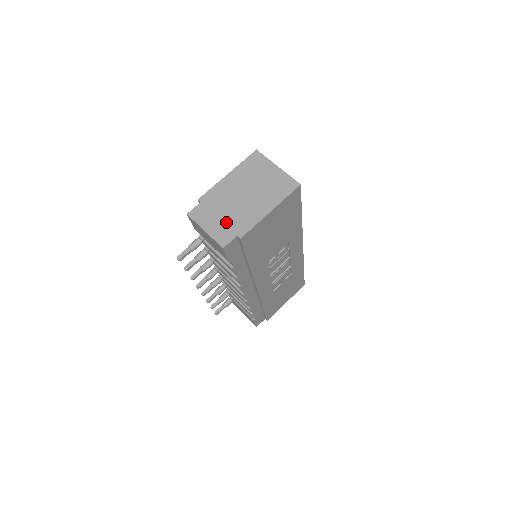
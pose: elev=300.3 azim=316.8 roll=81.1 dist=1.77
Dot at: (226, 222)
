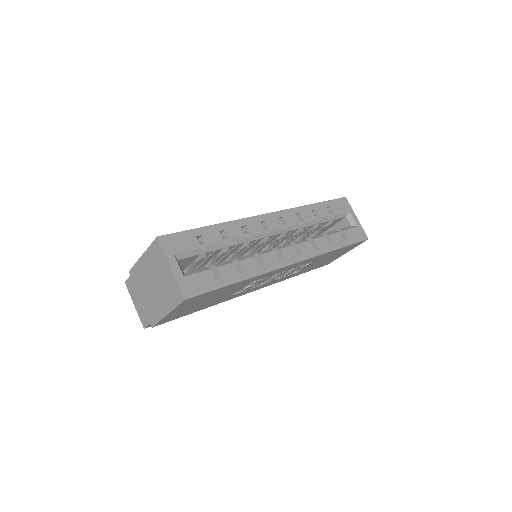
Dot at: (144, 306)
